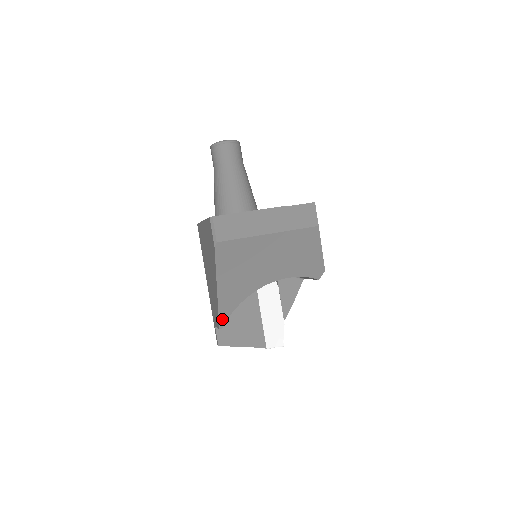
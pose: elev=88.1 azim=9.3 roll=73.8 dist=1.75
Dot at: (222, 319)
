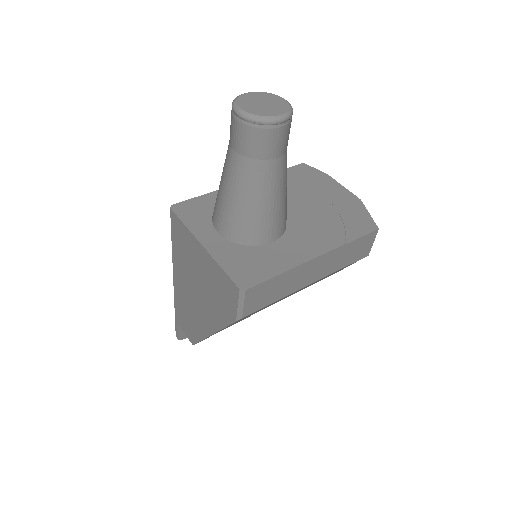
Dot at: occluded
